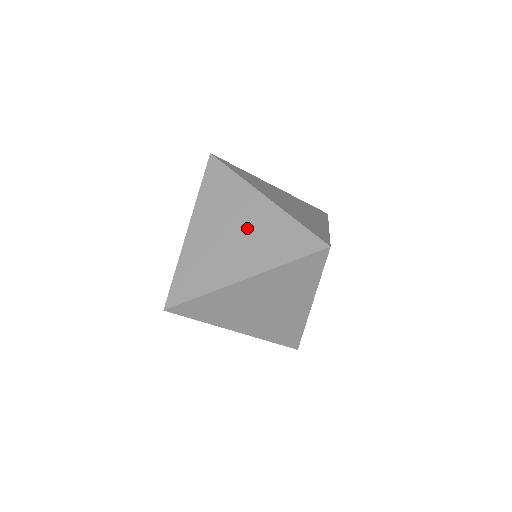
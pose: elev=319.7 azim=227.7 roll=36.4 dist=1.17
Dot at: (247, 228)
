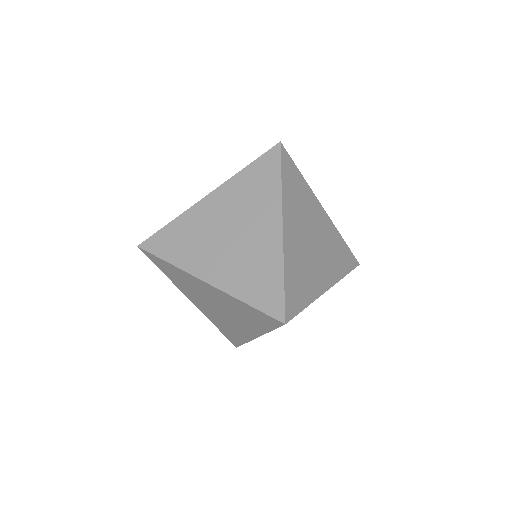
Dot at: (321, 238)
